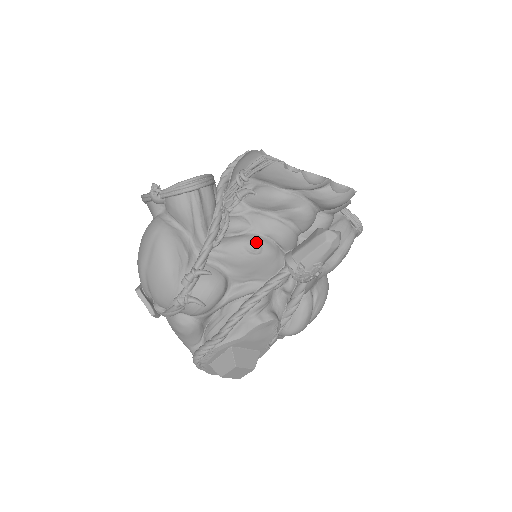
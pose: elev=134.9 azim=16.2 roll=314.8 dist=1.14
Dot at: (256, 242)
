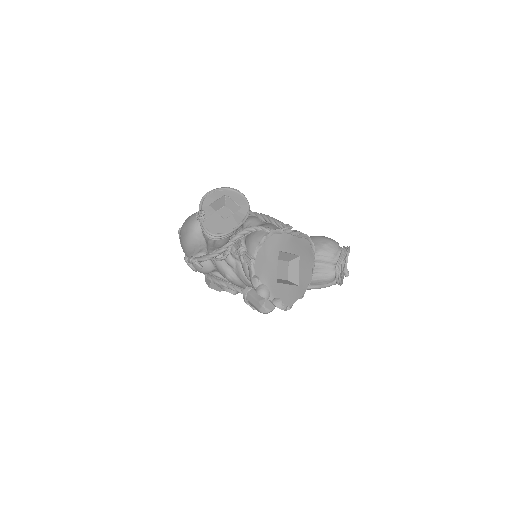
Dot at: (231, 277)
